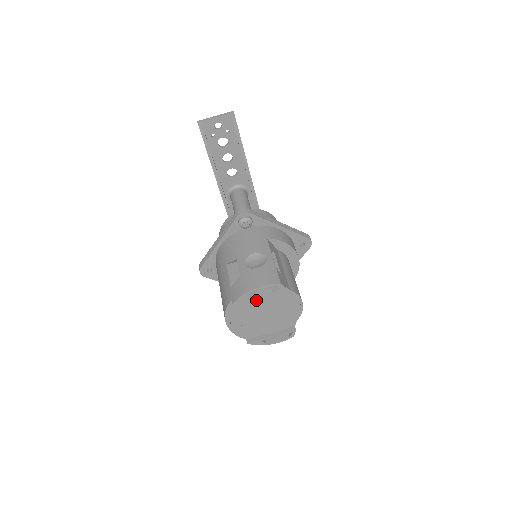
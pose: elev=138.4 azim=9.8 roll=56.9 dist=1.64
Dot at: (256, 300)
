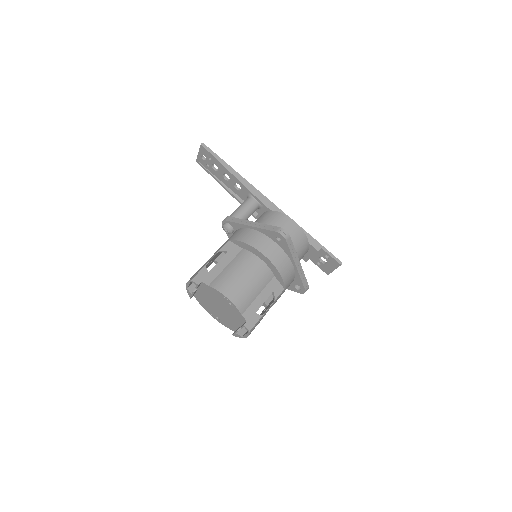
Dot at: (203, 295)
